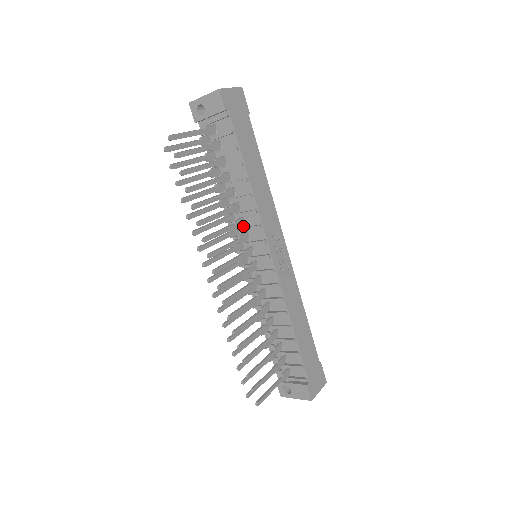
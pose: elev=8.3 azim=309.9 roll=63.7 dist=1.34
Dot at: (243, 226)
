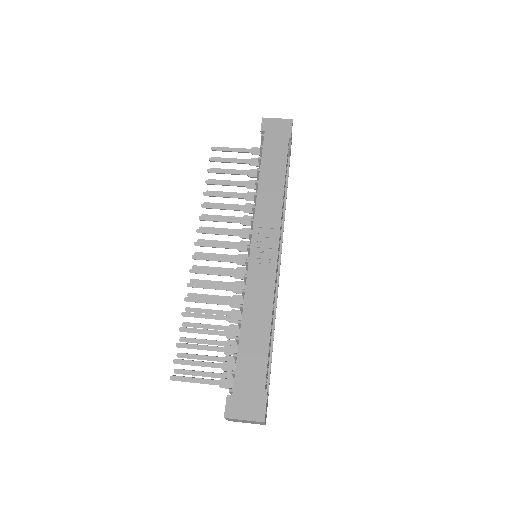
Dot at: occluded
